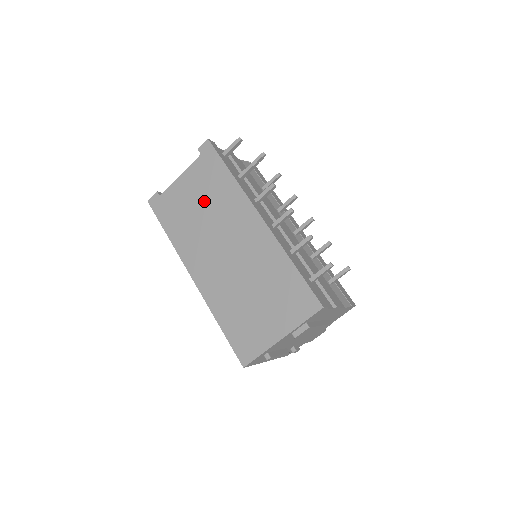
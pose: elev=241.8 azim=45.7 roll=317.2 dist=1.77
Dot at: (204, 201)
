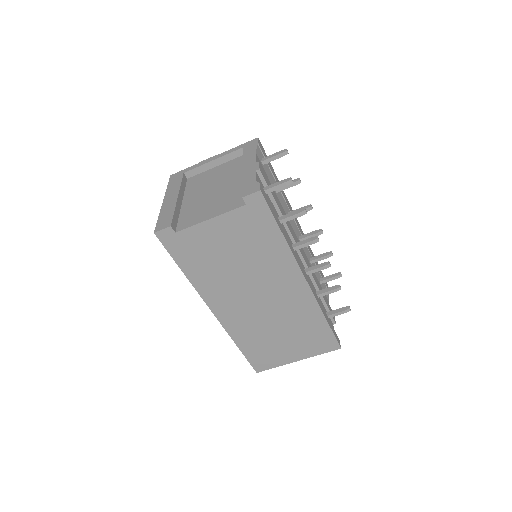
Dot at: (241, 254)
